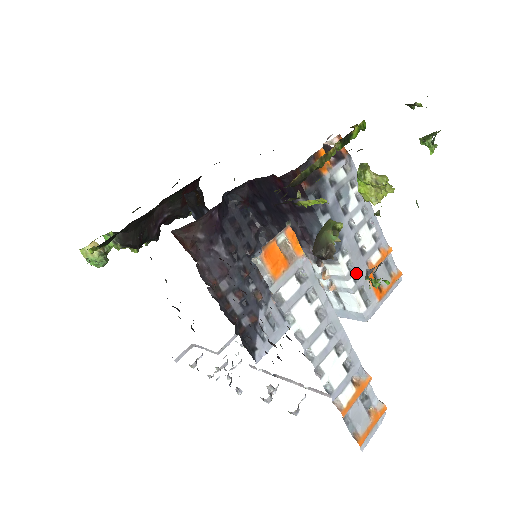
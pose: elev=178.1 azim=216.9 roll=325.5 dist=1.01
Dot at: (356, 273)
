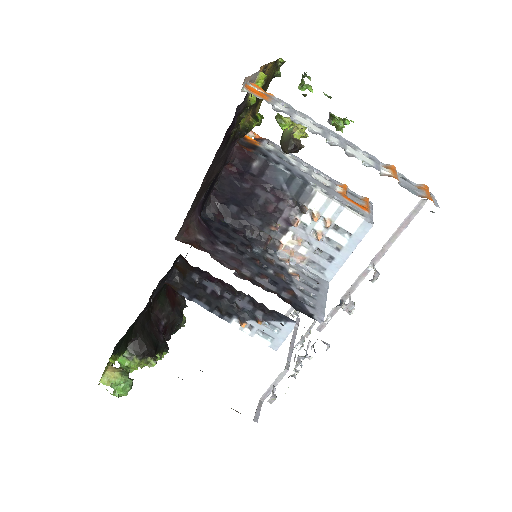
Dot at: (334, 197)
